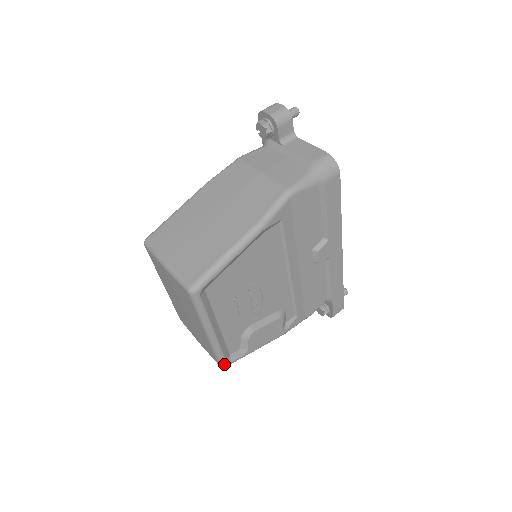
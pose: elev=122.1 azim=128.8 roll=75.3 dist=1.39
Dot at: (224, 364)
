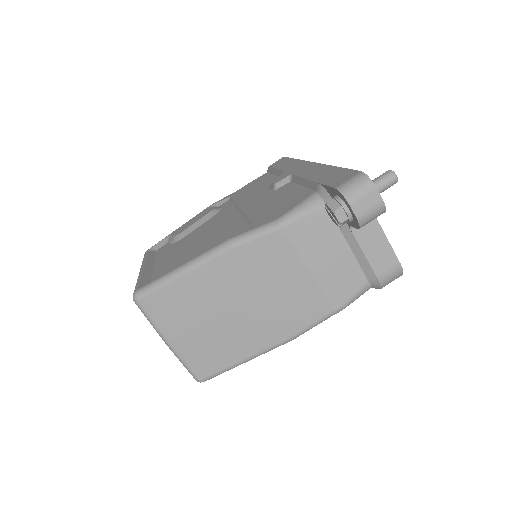
Dot at: occluded
